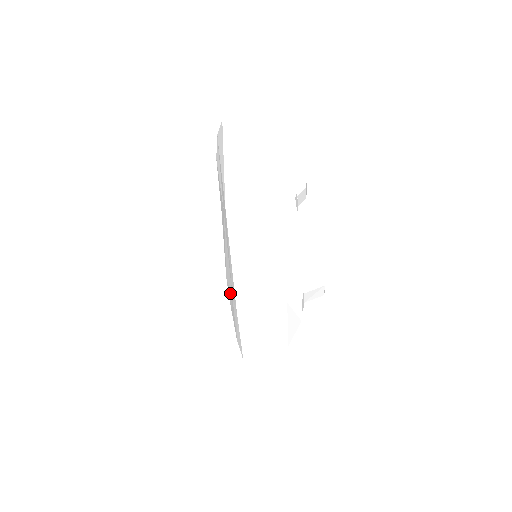
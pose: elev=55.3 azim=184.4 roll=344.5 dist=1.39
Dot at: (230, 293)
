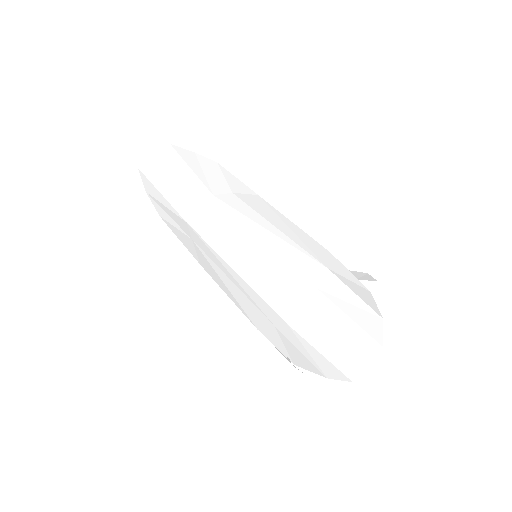
Dot at: (271, 331)
